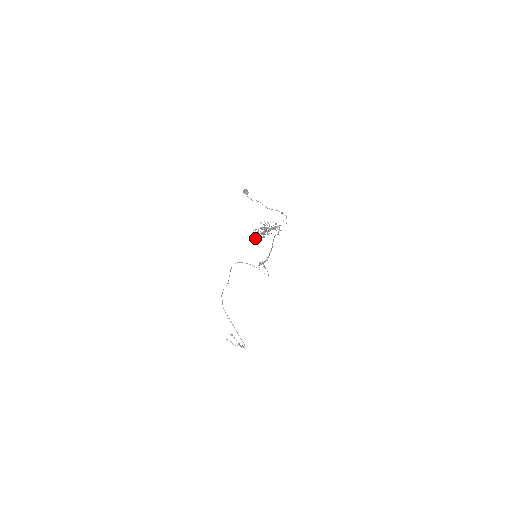
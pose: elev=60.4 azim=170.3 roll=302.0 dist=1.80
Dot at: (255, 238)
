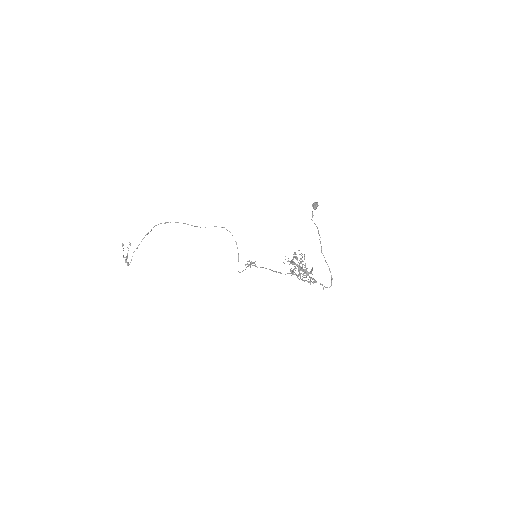
Dot at: (293, 271)
